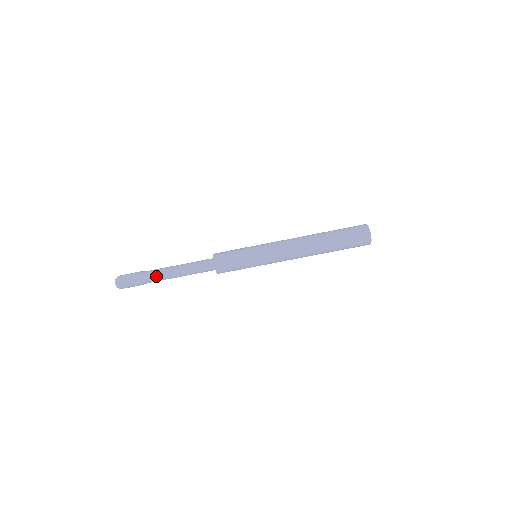
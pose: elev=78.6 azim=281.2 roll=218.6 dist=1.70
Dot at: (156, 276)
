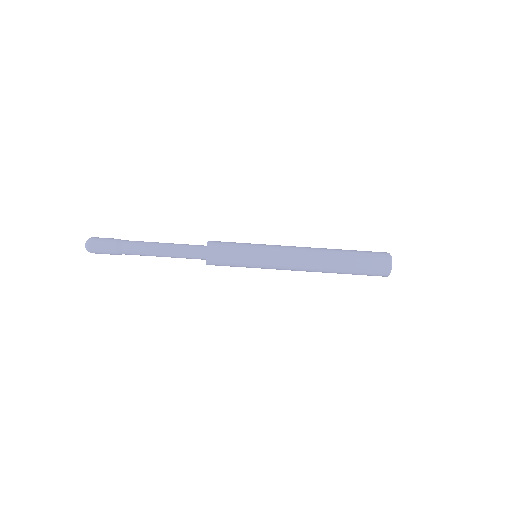
Dot at: (135, 249)
